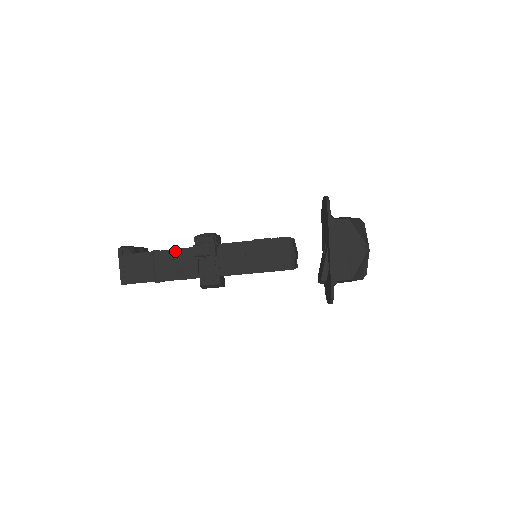
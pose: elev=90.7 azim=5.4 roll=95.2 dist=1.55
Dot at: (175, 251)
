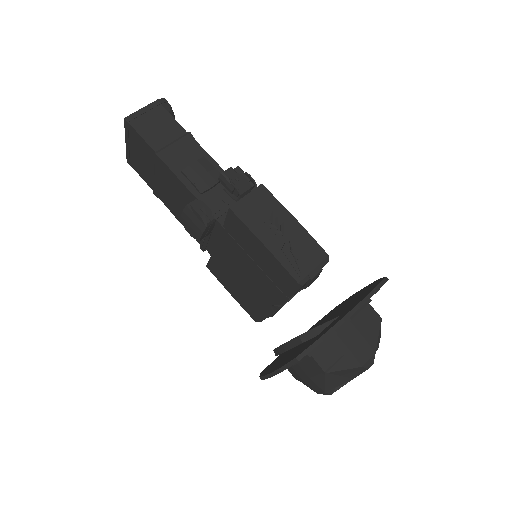
Dot at: (207, 156)
